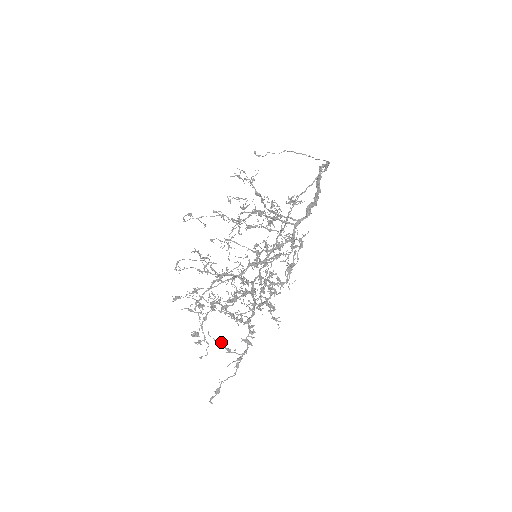
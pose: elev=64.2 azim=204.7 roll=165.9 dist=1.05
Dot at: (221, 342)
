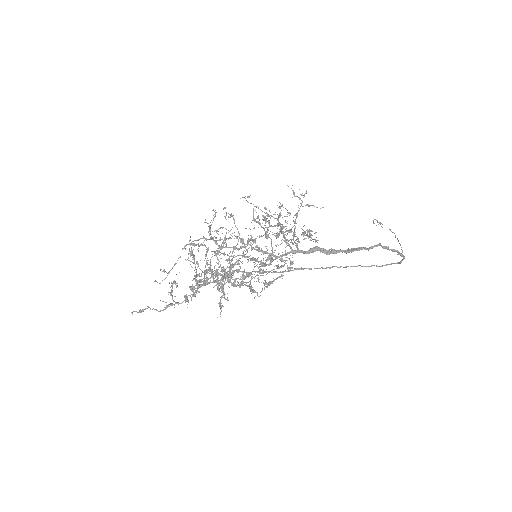
Dot at: (177, 286)
